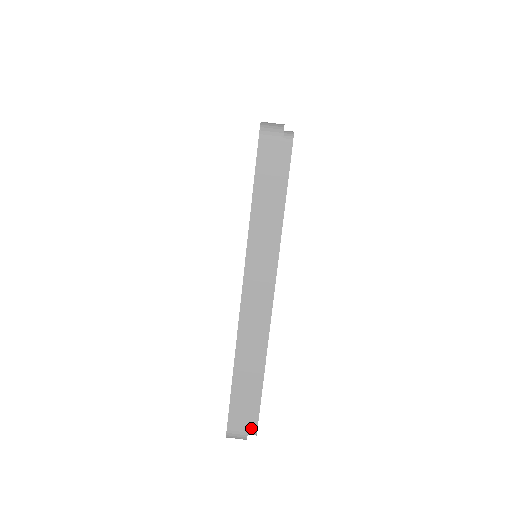
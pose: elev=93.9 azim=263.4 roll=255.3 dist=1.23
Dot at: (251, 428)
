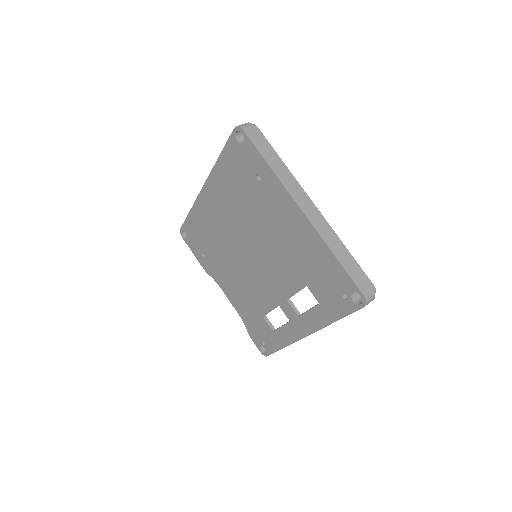
Dot at: (371, 287)
